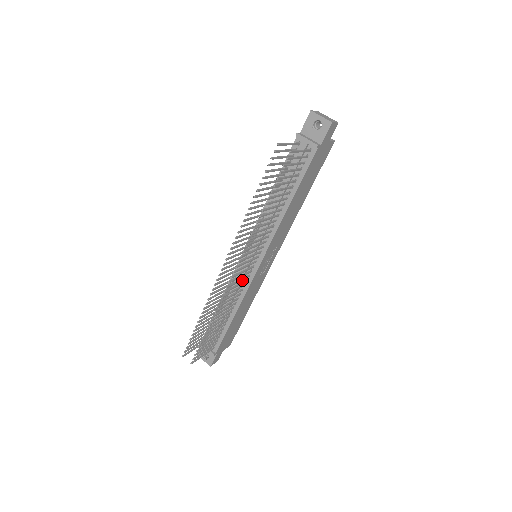
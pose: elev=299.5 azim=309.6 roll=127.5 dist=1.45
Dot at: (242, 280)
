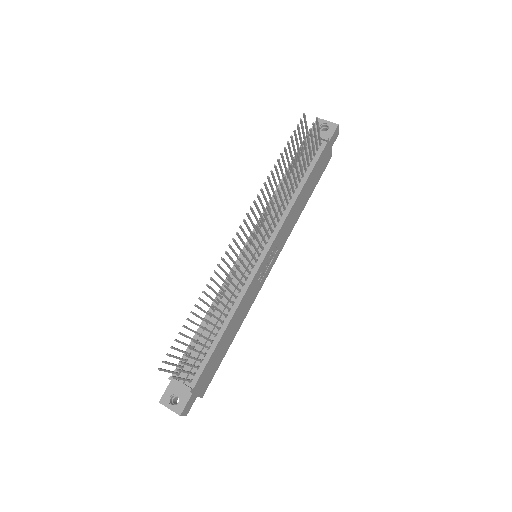
Dot at: (241, 279)
